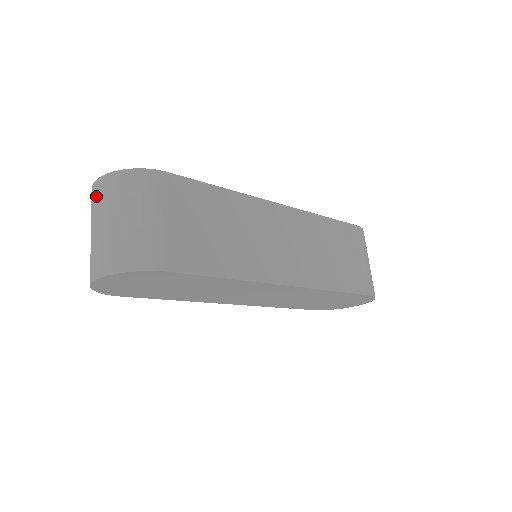
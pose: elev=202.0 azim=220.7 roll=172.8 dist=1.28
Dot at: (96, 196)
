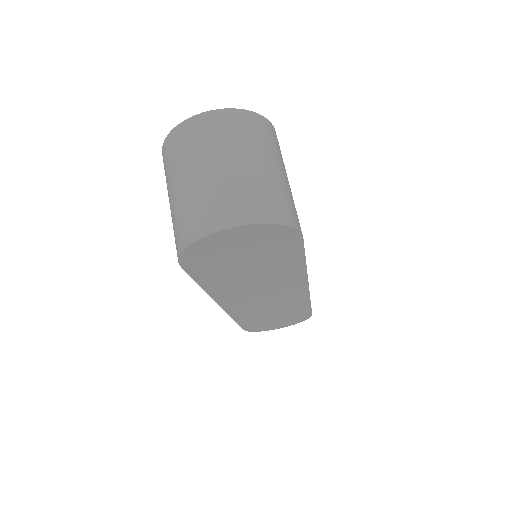
Dot at: (213, 129)
